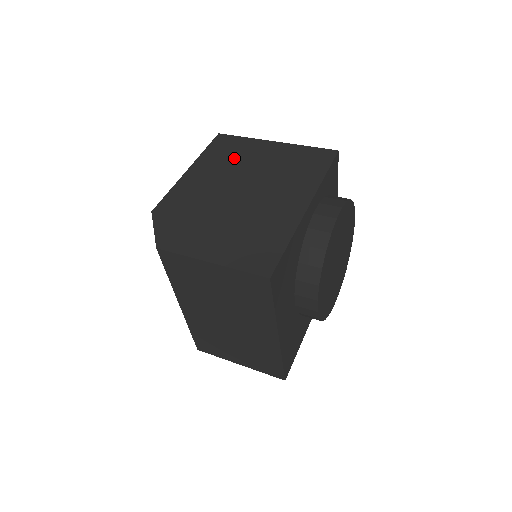
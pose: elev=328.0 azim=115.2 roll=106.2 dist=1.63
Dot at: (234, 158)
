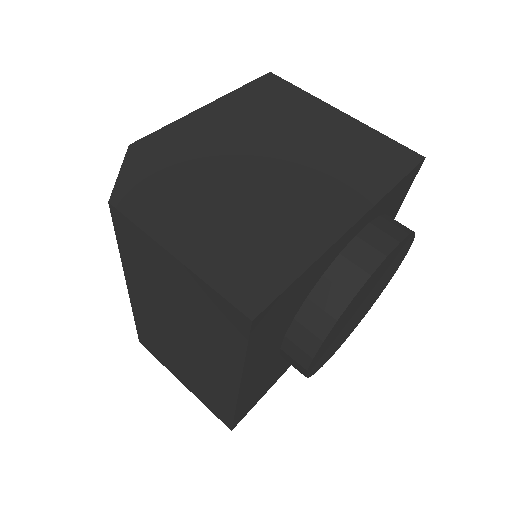
Dot at: (276, 113)
